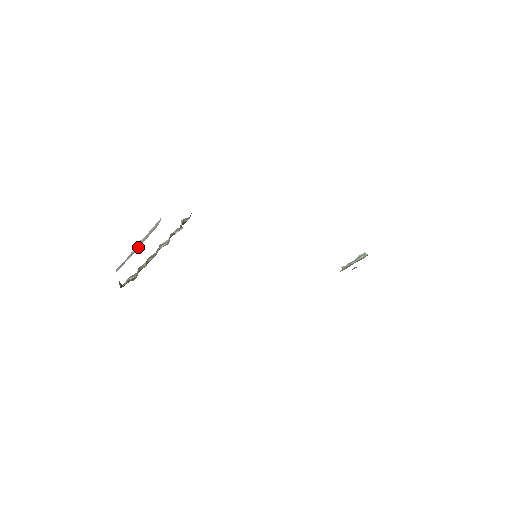
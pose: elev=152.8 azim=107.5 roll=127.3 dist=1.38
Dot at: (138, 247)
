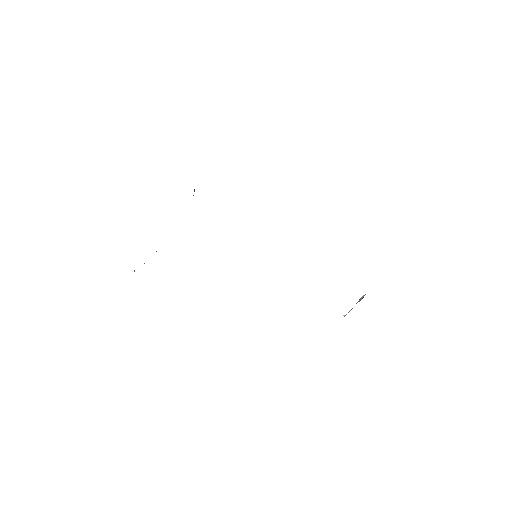
Dot at: occluded
